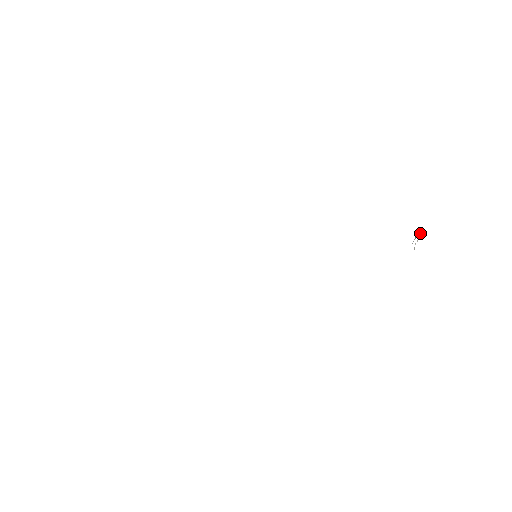
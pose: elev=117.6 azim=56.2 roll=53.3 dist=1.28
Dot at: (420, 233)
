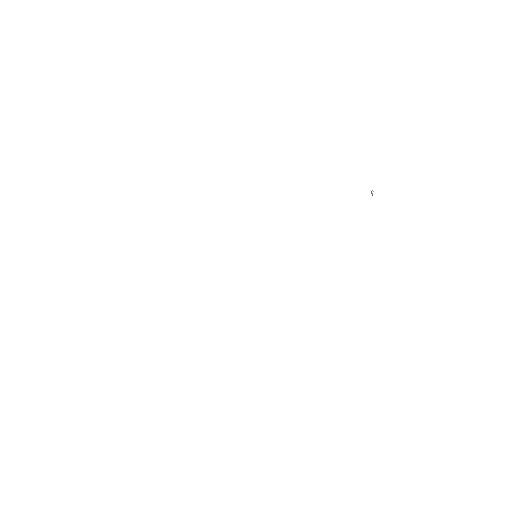
Dot at: (372, 190)
